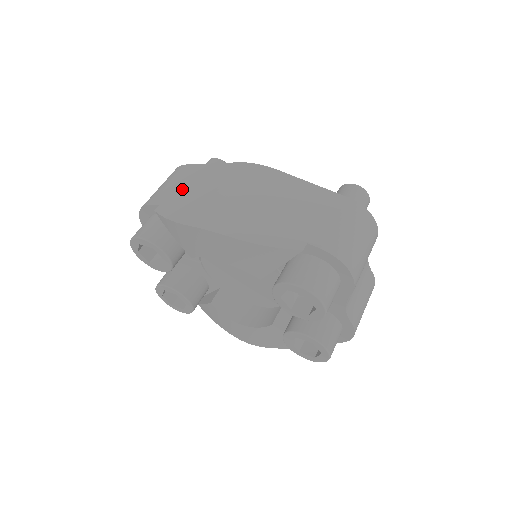
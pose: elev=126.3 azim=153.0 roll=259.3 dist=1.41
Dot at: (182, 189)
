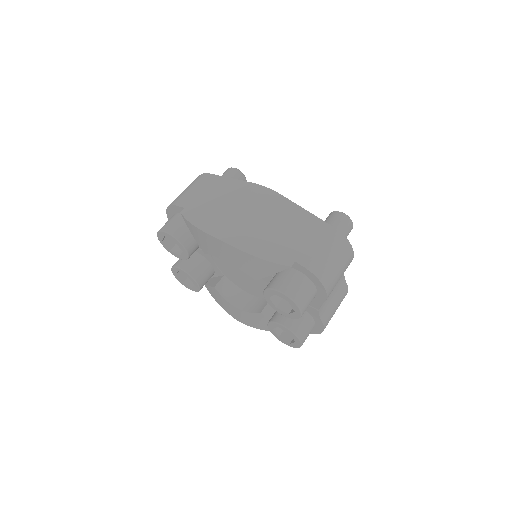
Dot at: (204, 197)
